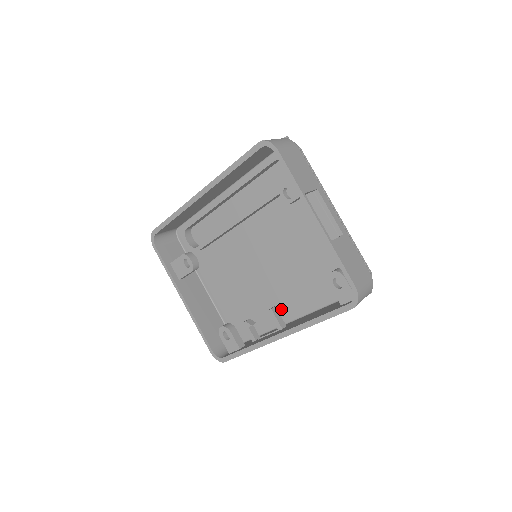
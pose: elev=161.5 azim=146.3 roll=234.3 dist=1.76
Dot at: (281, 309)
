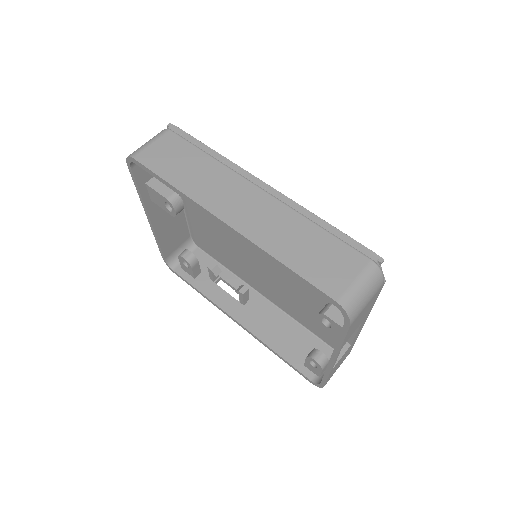
Dot at: (253, 281)
